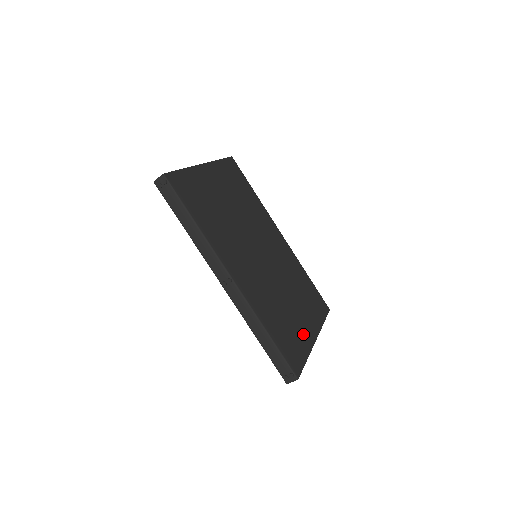
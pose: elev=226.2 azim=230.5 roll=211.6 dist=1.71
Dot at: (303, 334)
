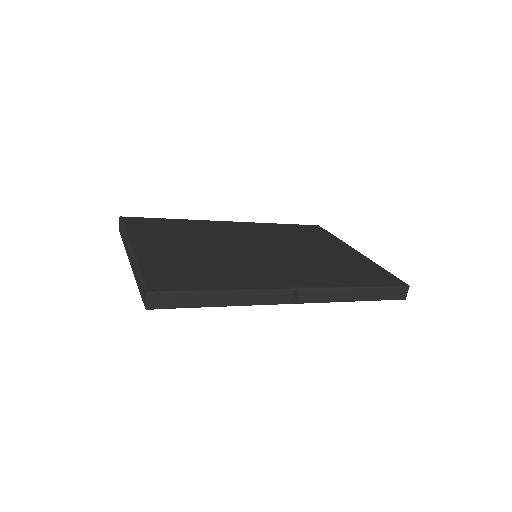
Dot at: (355, 259)
